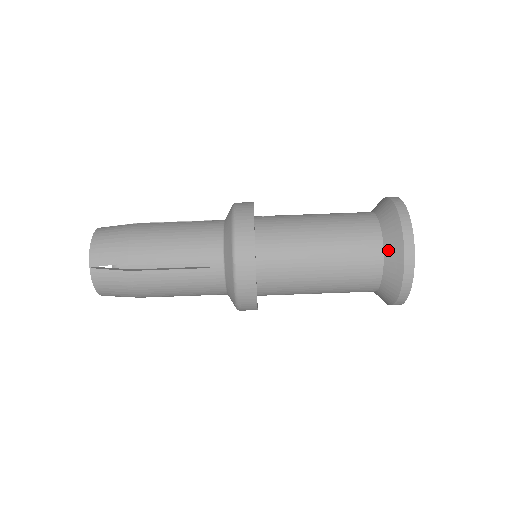
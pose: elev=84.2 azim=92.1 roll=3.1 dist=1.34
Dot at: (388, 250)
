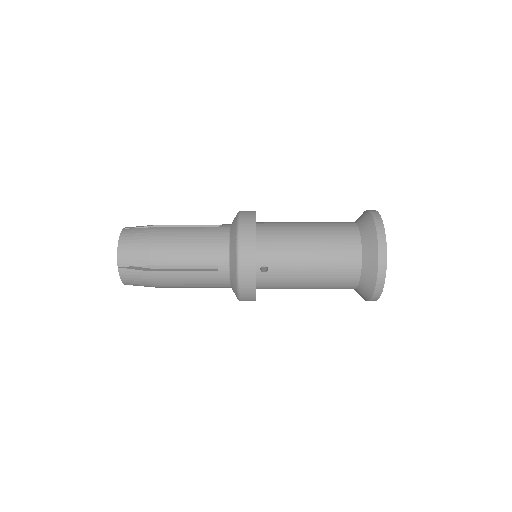
Dot at: occluded
